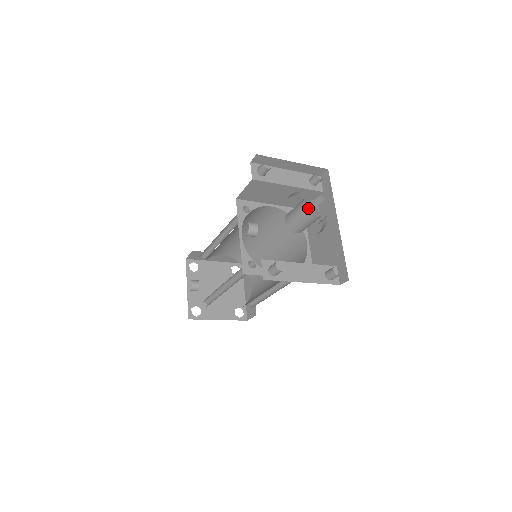
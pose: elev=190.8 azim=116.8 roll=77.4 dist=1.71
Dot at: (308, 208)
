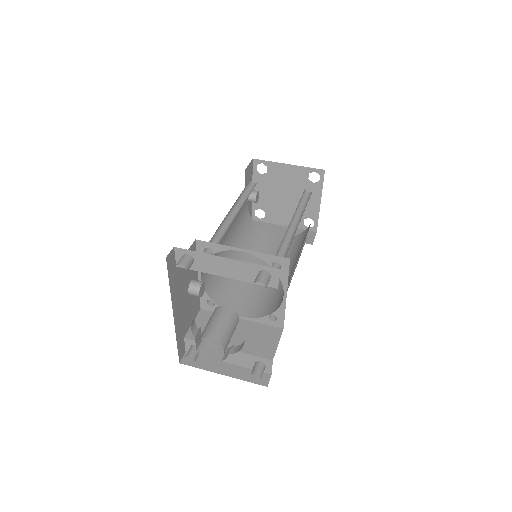
Dot at: occluded
